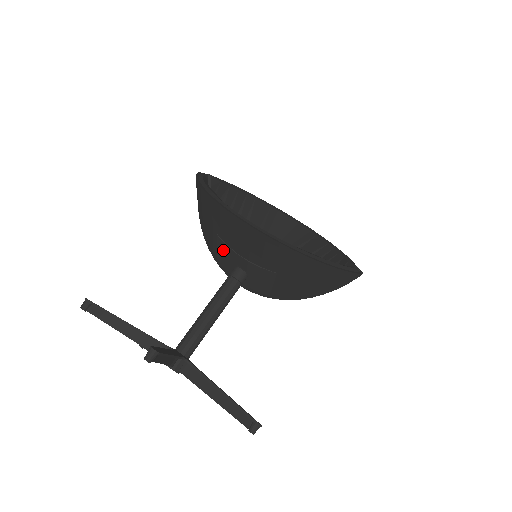
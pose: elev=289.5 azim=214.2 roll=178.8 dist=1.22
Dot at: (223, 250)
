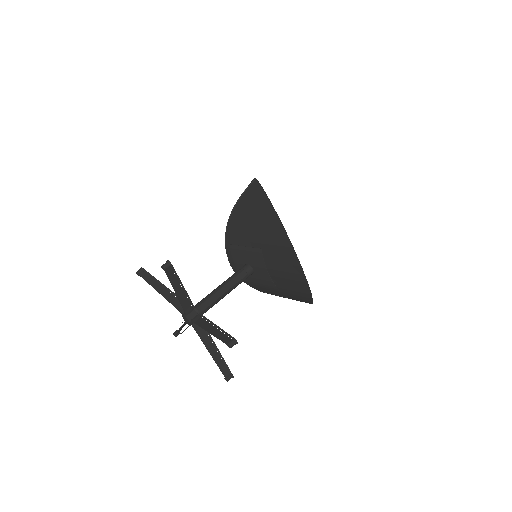
Dot at: (253, 255)
